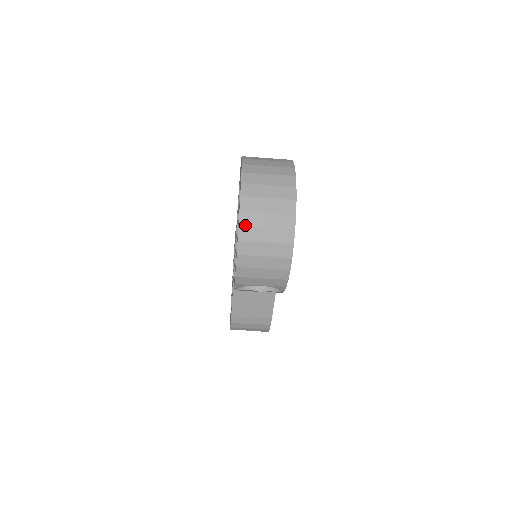
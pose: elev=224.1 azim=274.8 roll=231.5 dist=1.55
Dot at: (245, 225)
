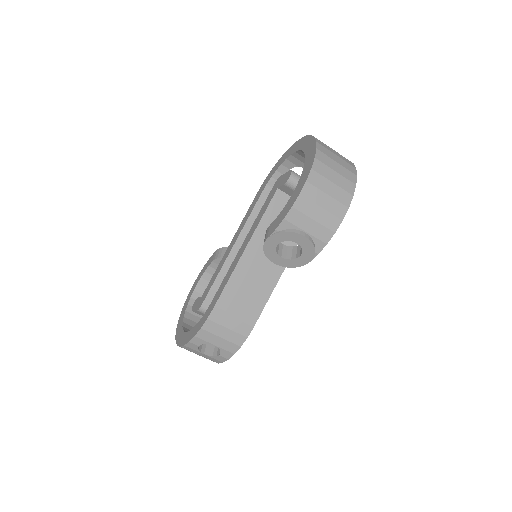
Dot at: (320, 160)
